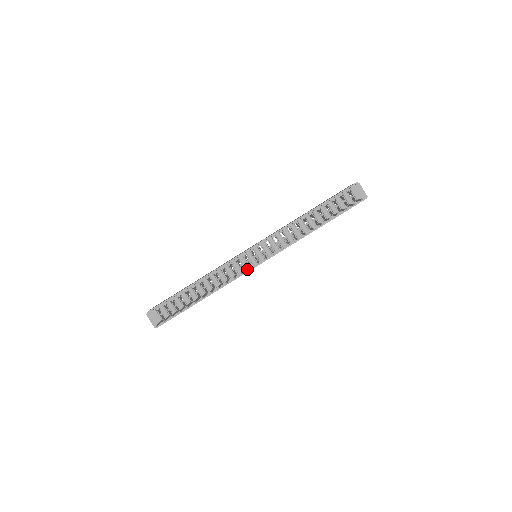
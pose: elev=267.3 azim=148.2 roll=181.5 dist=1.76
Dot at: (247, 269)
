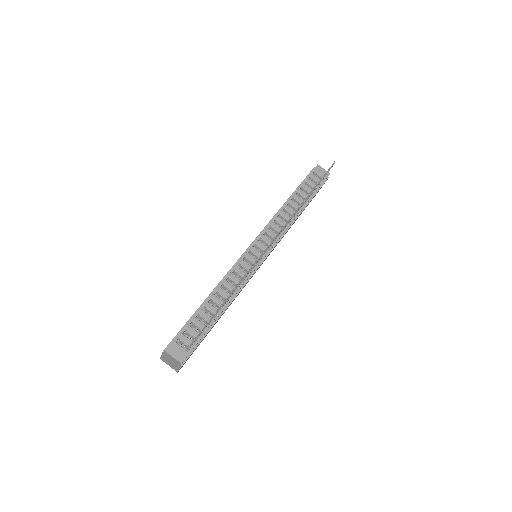
Dot at: (257, 264)
